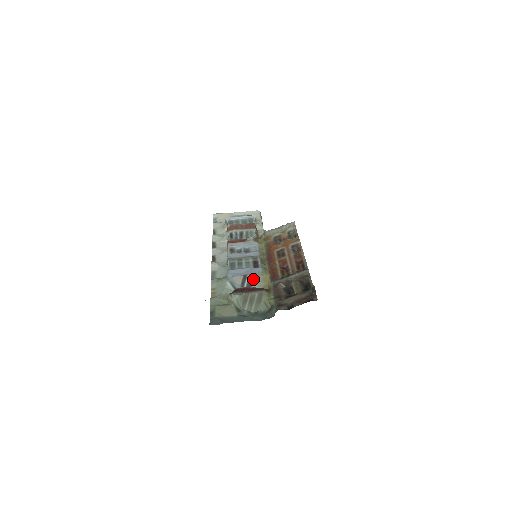
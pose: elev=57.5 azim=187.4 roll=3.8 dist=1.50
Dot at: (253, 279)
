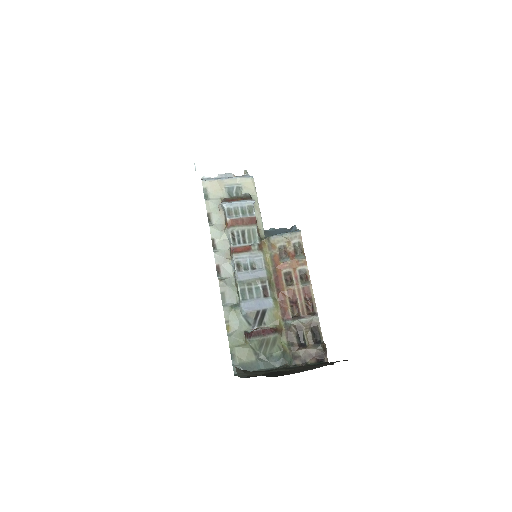
Dot at: (265, 314)
